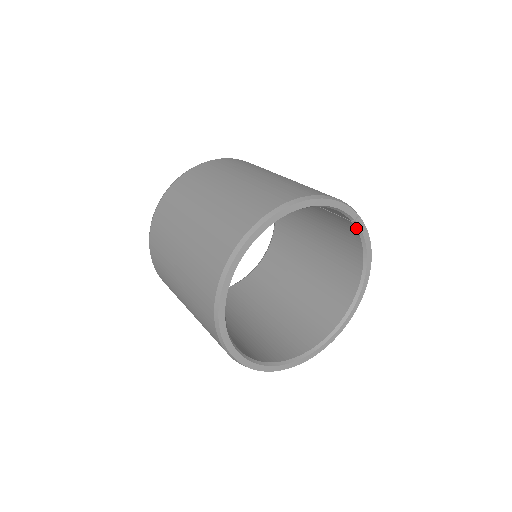
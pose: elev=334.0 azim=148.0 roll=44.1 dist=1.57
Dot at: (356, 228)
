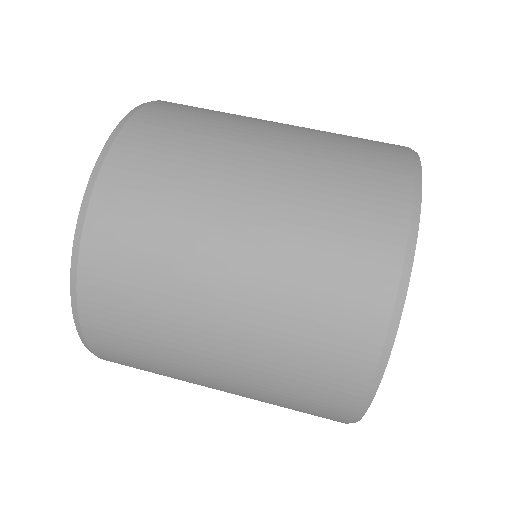
Dot at: occluded
